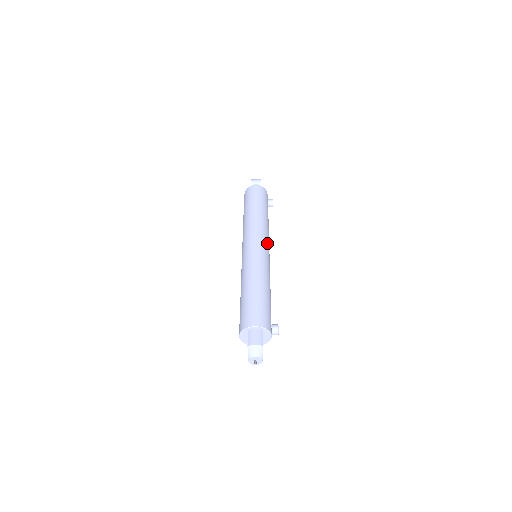
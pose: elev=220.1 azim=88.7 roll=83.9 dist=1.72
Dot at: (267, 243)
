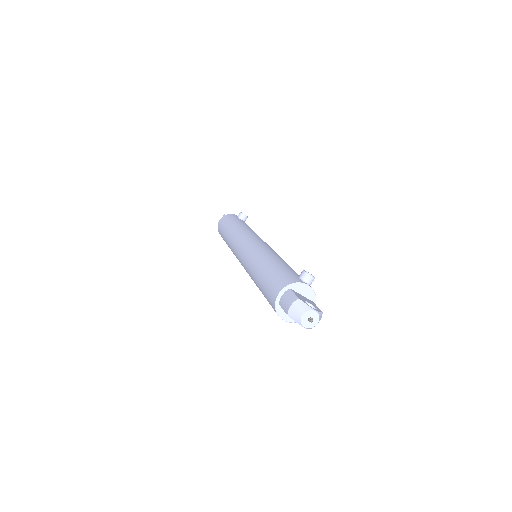
Dot at: (253, 237)
